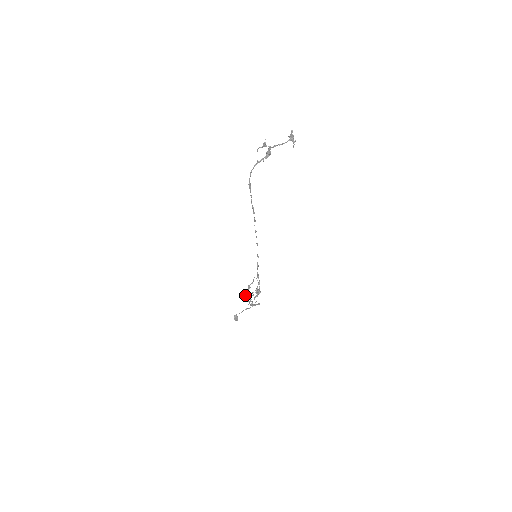
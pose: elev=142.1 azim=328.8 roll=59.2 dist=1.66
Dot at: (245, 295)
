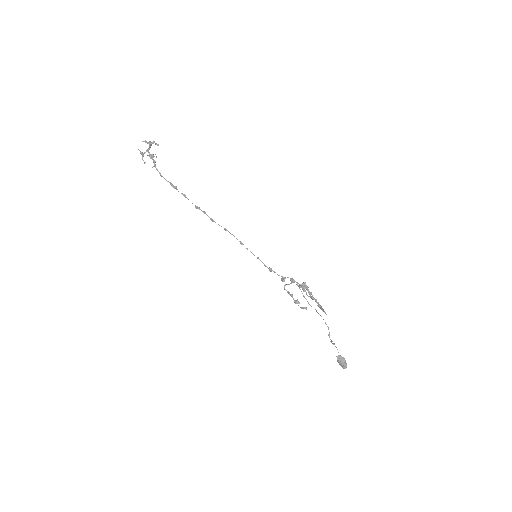
Dot at: (305, 307)
